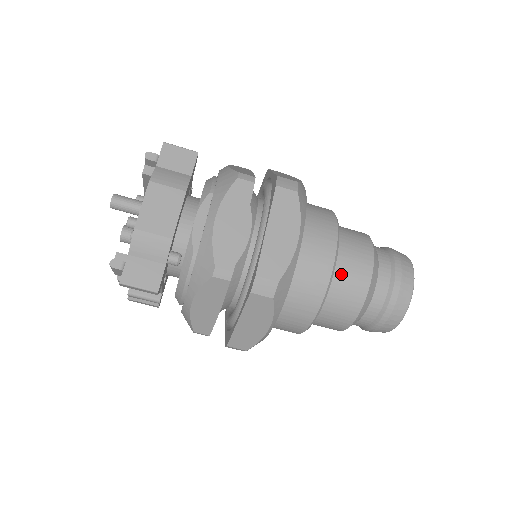
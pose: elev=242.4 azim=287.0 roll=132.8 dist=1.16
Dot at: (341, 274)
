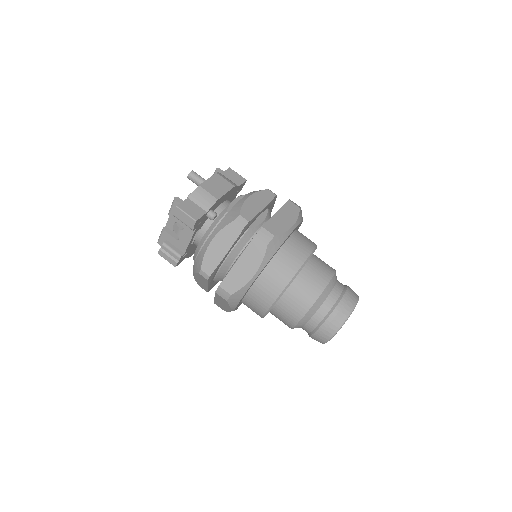
Dot at: (311, 269)
